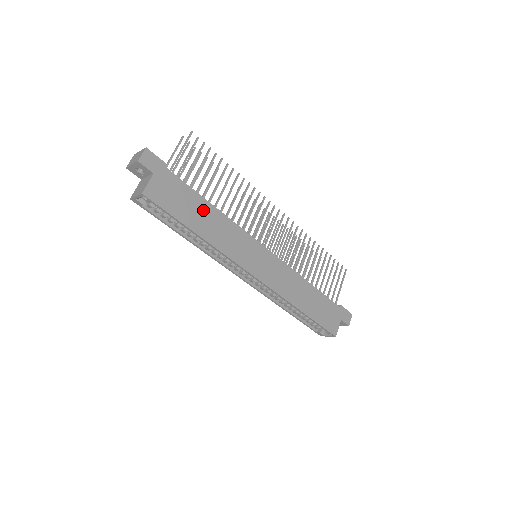
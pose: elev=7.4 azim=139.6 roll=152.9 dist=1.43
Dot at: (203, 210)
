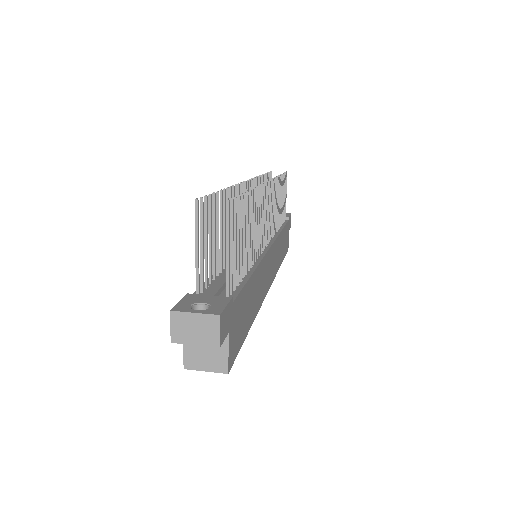
Dot at: (250, 293)
